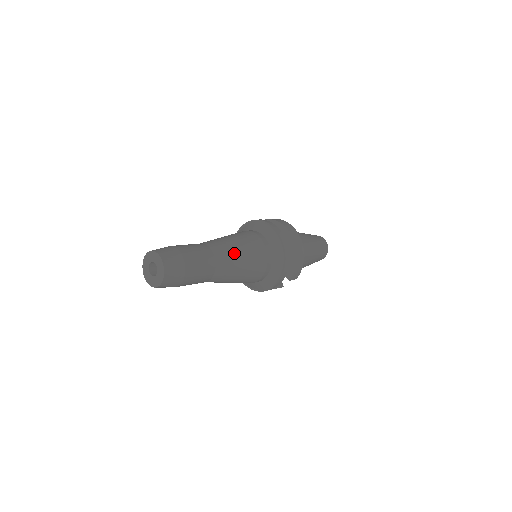
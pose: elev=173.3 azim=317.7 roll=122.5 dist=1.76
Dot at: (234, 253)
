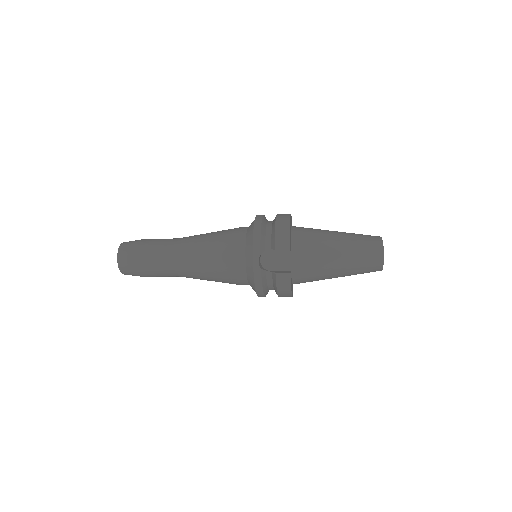
Dot at: (200, 235)
